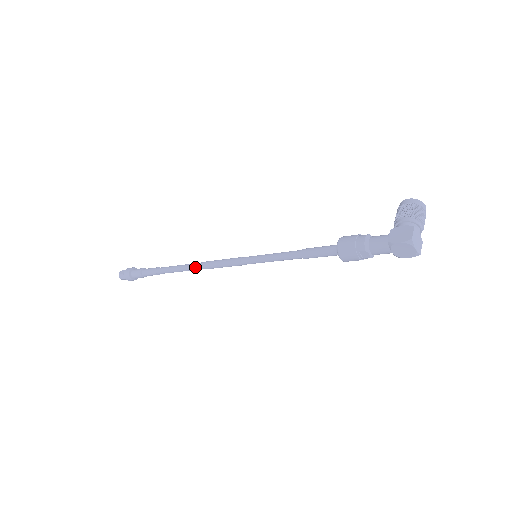
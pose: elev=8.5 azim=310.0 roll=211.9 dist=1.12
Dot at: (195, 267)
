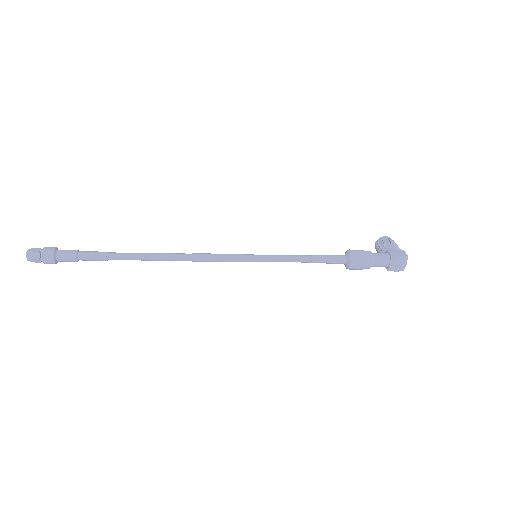
Dot at: (177, 256)
